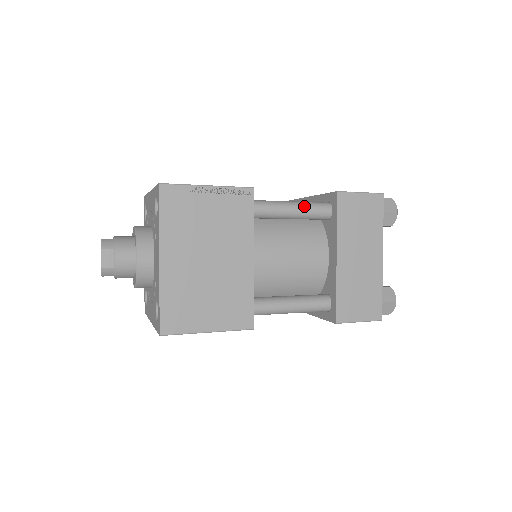
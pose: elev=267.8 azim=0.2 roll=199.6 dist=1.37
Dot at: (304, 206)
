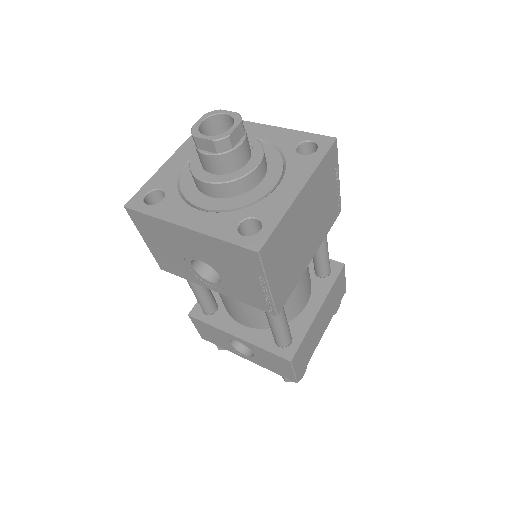
Dot at: occluded
